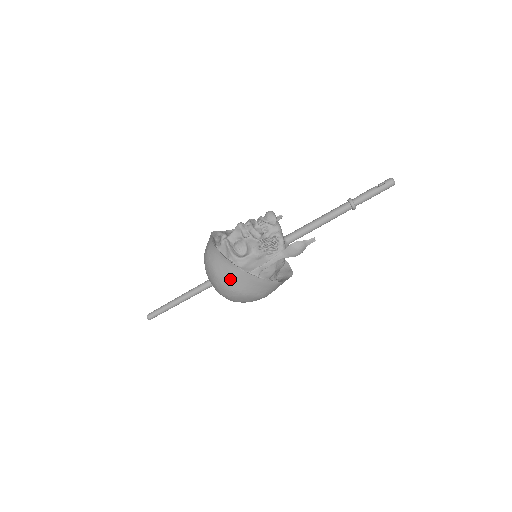
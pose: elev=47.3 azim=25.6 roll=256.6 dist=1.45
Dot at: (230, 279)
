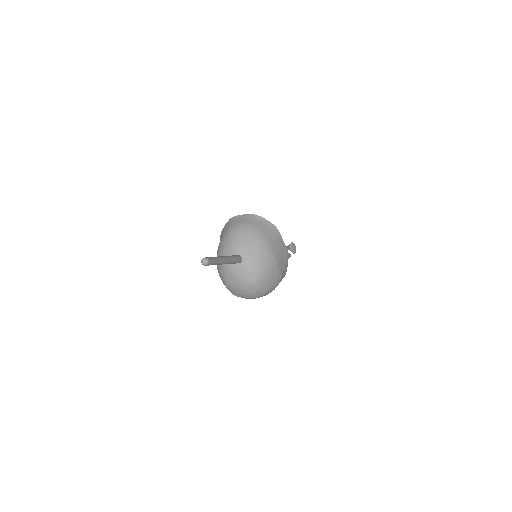
Dot at: (275, 244)
